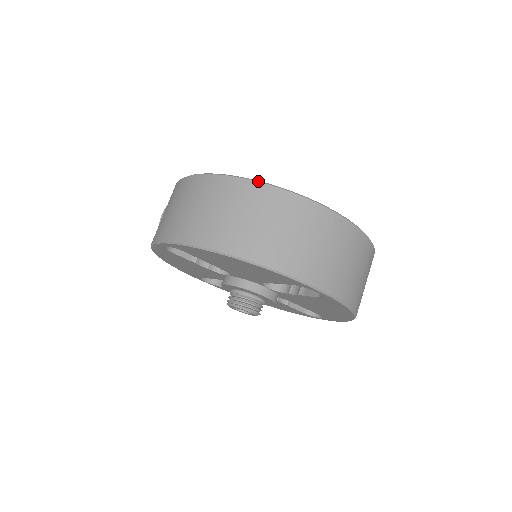
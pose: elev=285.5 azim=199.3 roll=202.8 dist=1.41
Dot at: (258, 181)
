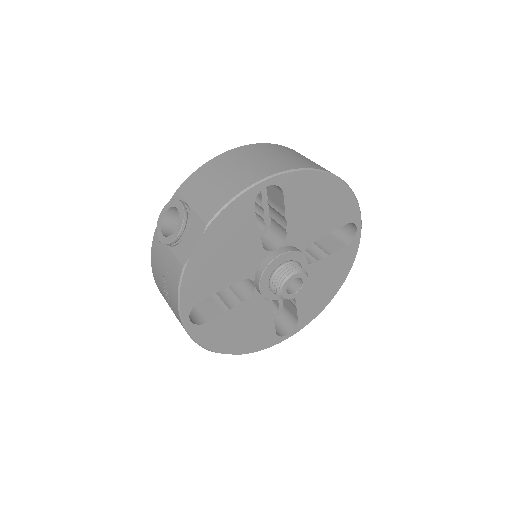
Dot at: occluded
